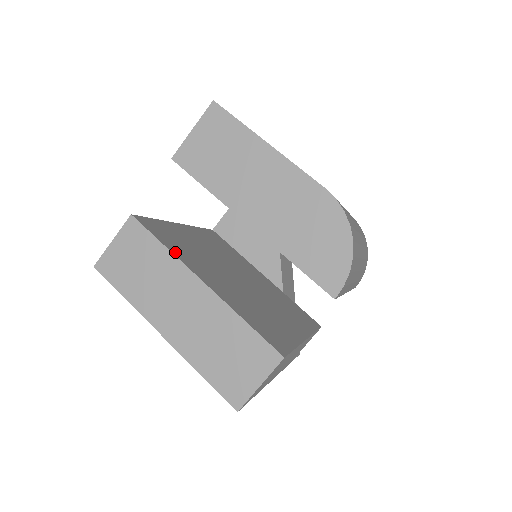
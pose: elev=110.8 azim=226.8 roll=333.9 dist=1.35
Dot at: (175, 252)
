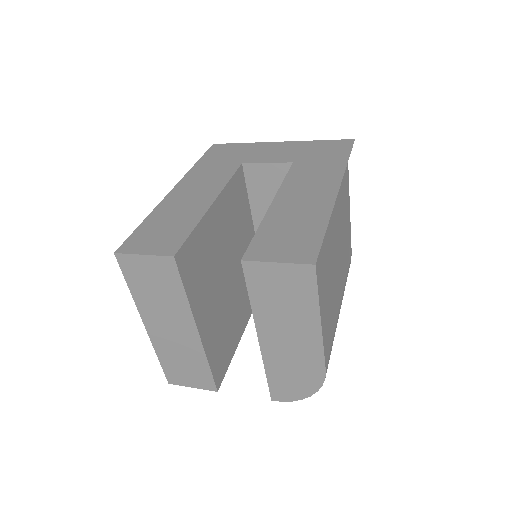
Dot at: (192, 298)
